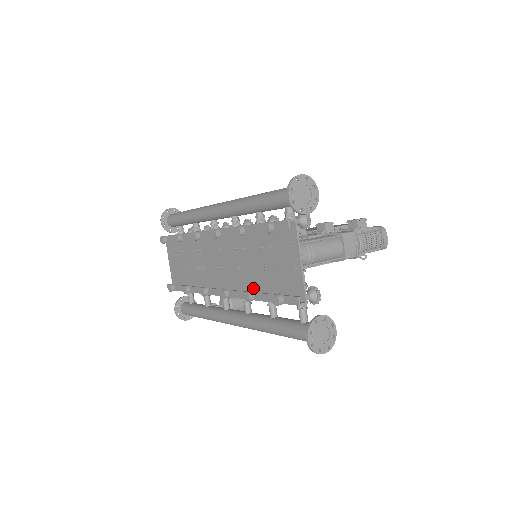
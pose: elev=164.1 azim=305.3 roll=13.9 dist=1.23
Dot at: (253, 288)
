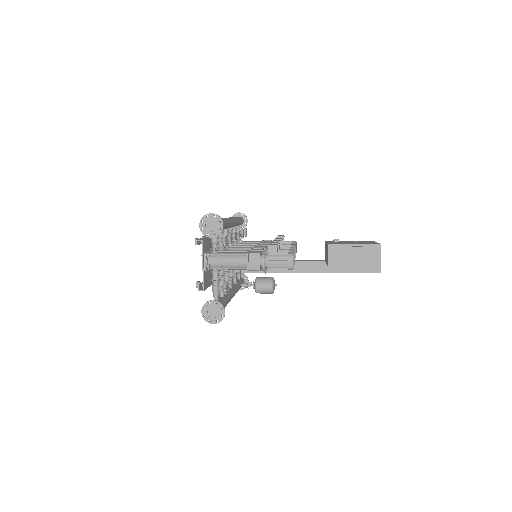
Dot at: occluded
